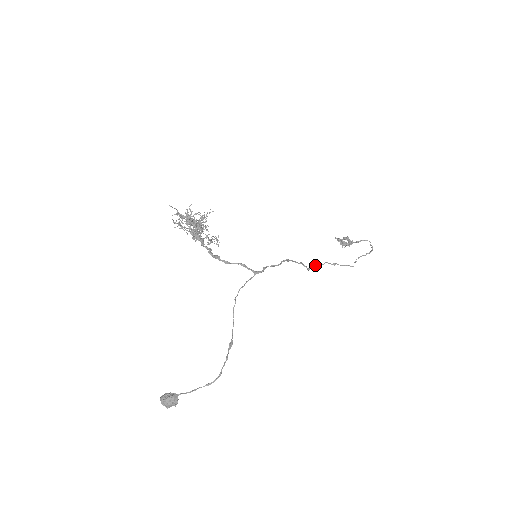
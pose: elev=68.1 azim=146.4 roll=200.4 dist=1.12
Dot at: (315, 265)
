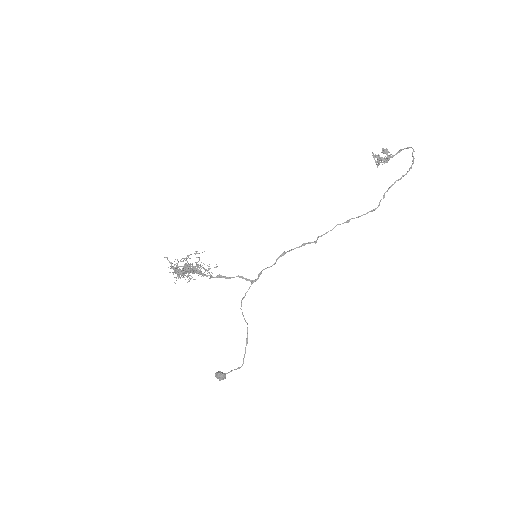
Dot at: (322, 235)
